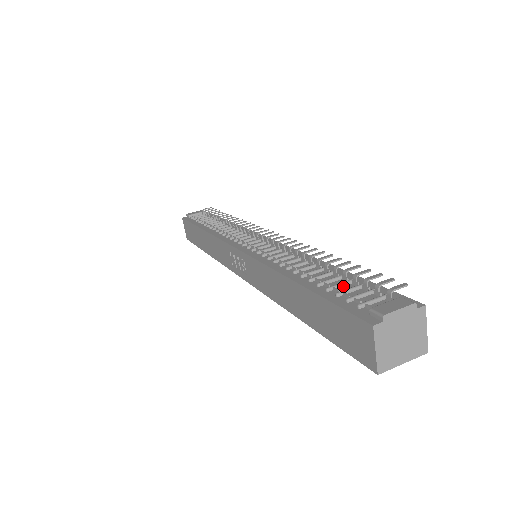
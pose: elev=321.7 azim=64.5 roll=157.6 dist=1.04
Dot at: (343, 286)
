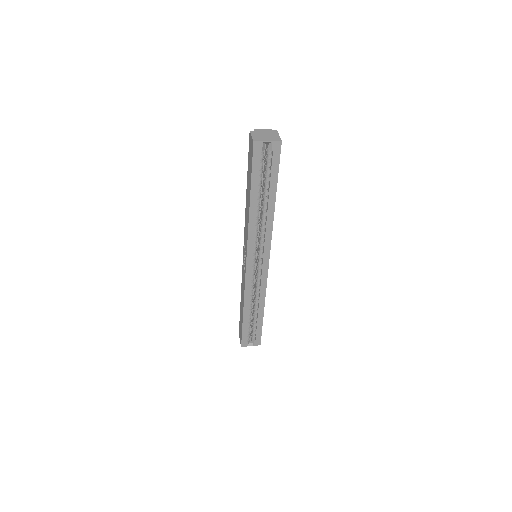
Dot at: occluded
